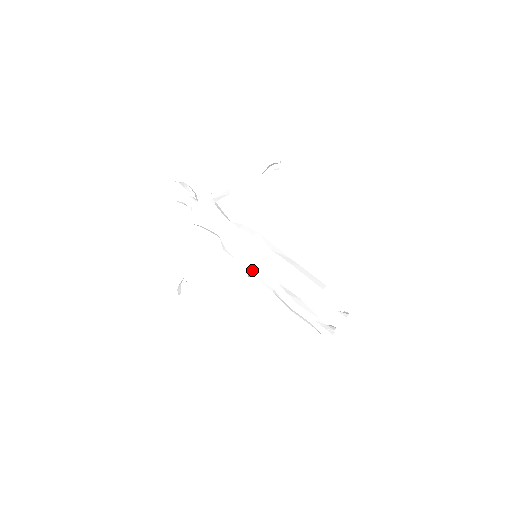
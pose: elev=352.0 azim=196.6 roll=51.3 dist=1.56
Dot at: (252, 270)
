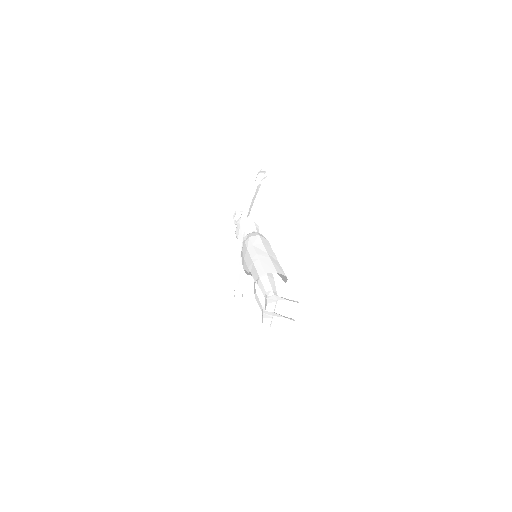
Dot at: (243, 266)
